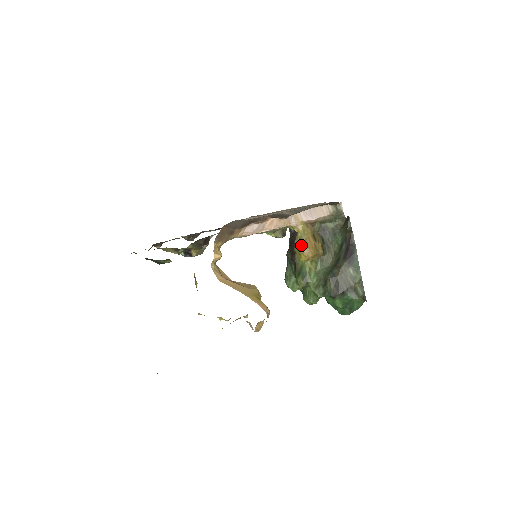
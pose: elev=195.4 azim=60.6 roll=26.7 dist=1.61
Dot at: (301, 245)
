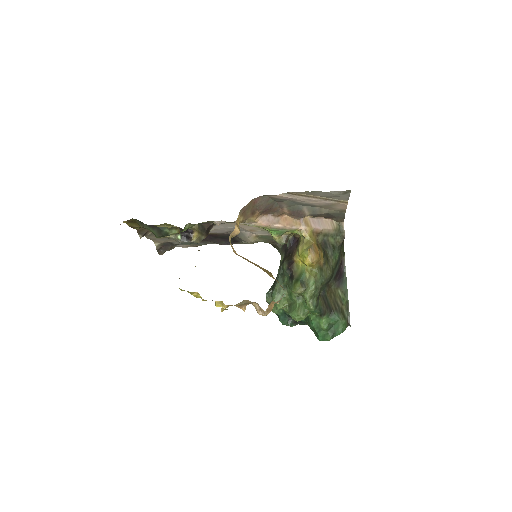
Dot at: (308, 248)
